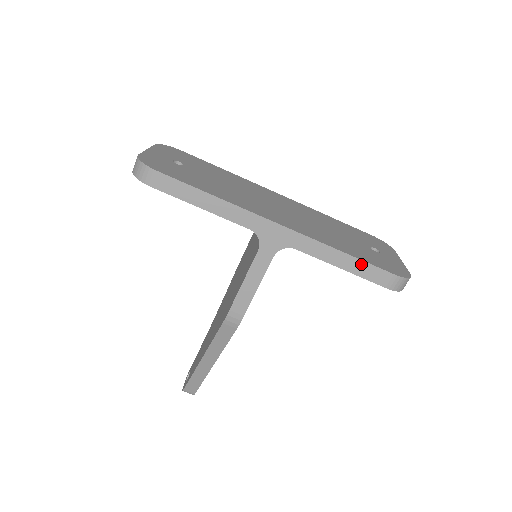
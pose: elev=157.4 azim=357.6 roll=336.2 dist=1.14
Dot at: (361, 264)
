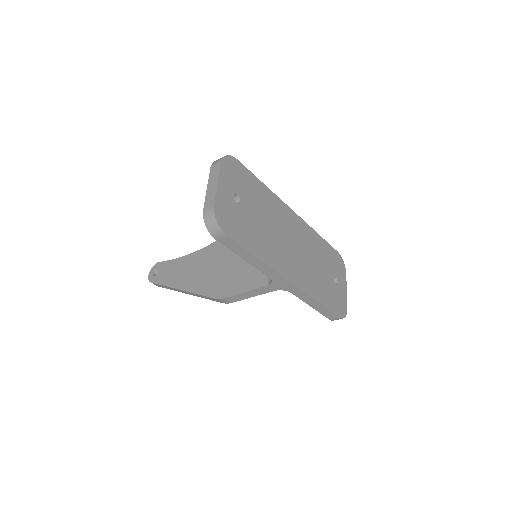
Dot at: (325, 309)
